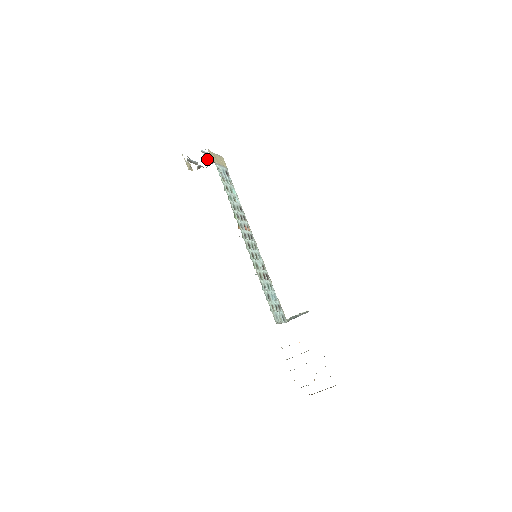
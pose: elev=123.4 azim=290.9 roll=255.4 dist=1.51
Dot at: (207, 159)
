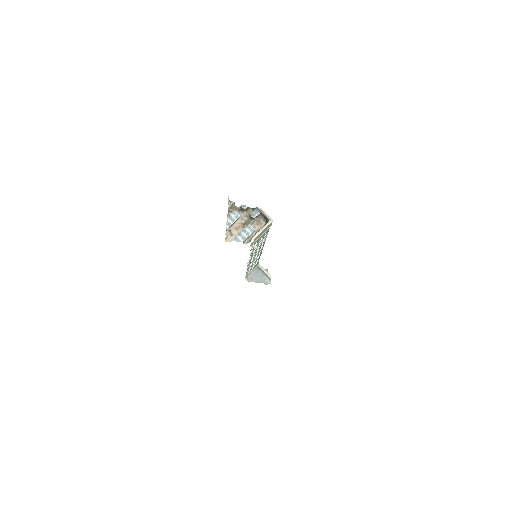
Dot at: (254, 217)
